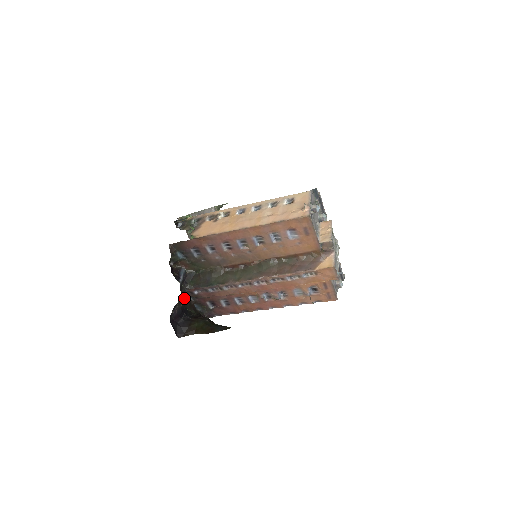
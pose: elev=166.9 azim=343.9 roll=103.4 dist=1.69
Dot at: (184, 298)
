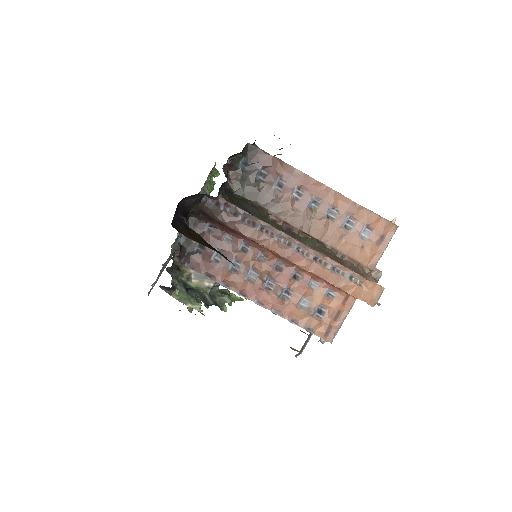
Dot at: (218, 195)
